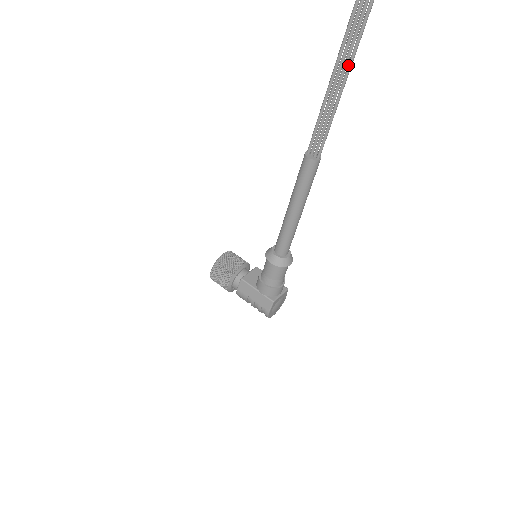
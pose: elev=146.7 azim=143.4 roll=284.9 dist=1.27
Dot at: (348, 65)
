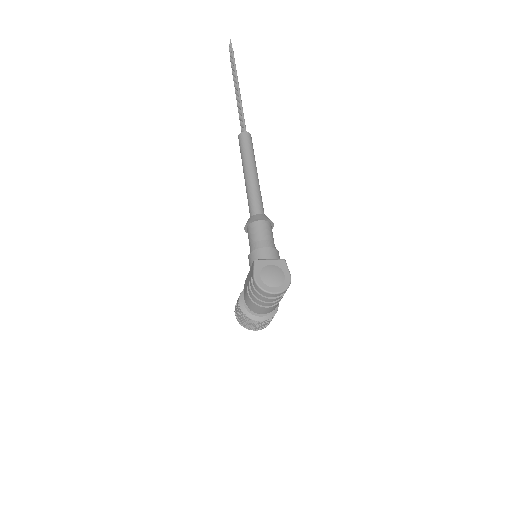
Dot at: (236, 85)
